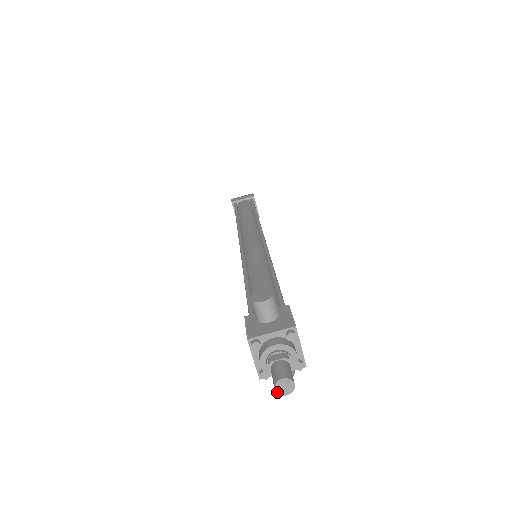
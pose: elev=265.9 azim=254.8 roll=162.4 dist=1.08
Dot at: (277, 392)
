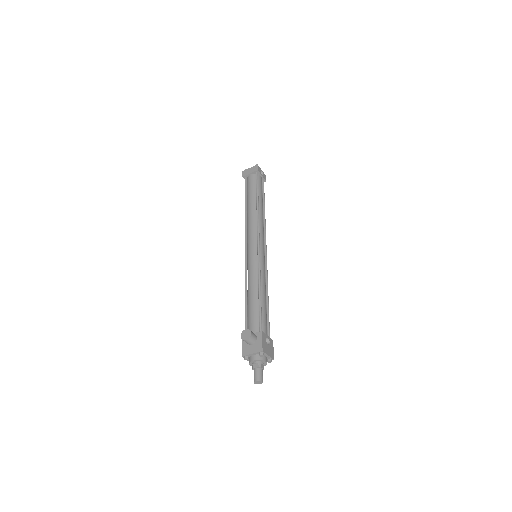
Dot at: occluded
